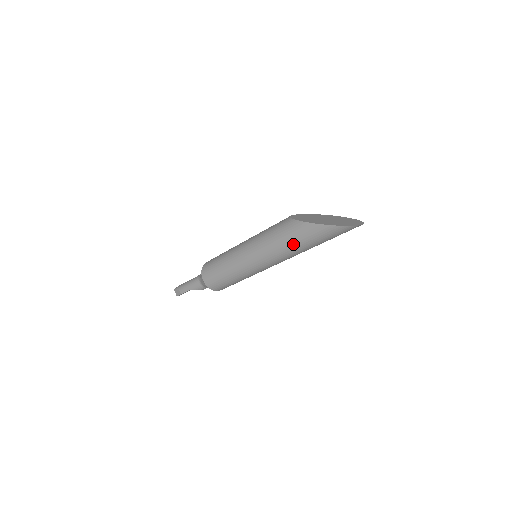
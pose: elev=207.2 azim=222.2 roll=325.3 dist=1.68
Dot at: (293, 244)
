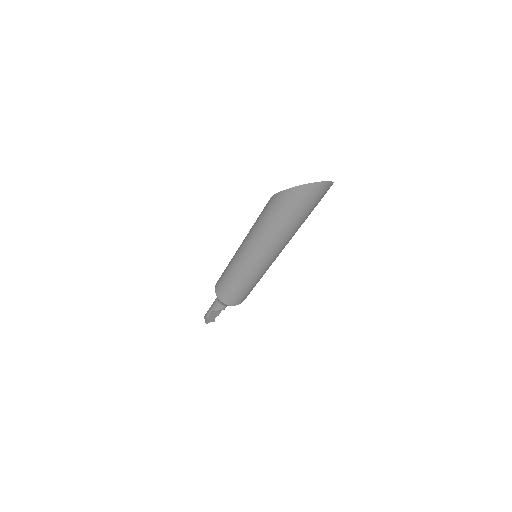
Dot at: (271, 222)
